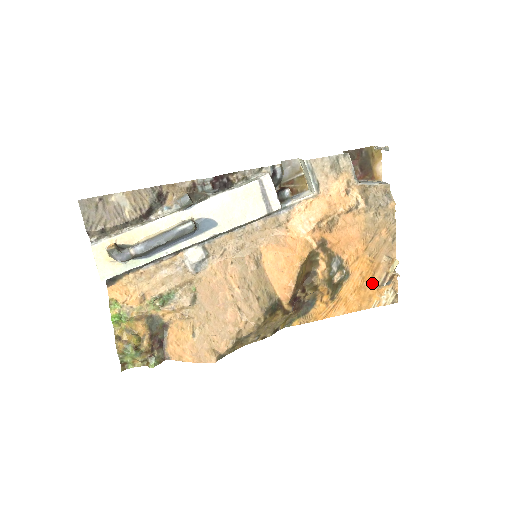
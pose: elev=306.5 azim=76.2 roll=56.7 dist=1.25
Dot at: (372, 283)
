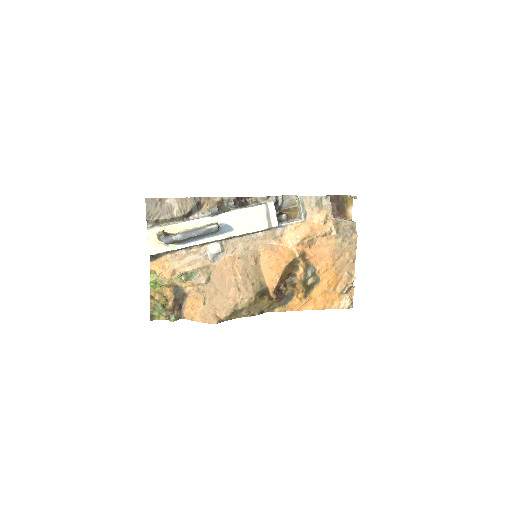
Dot at: (335, 290)
